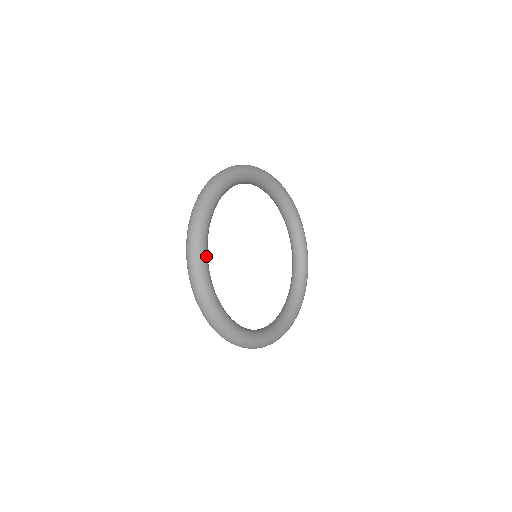
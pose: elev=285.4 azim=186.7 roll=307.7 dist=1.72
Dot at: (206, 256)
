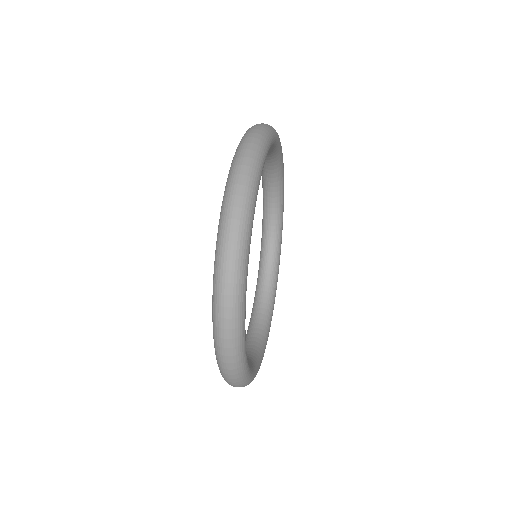
Dot at: (245, 310)
